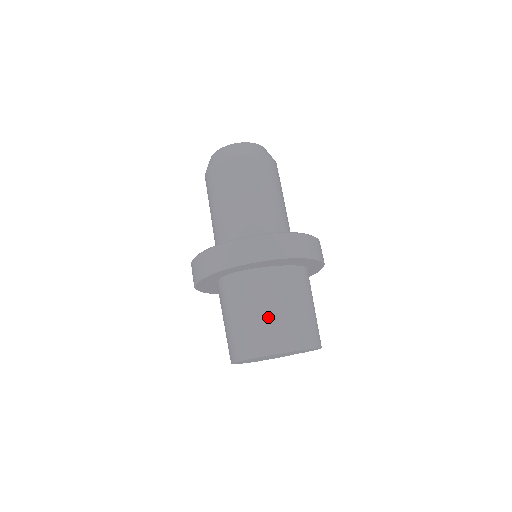
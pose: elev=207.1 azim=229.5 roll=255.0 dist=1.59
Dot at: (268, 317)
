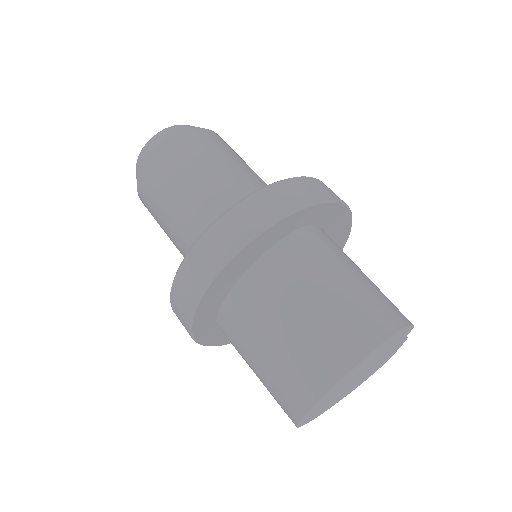
Dot at: (275, 355)
